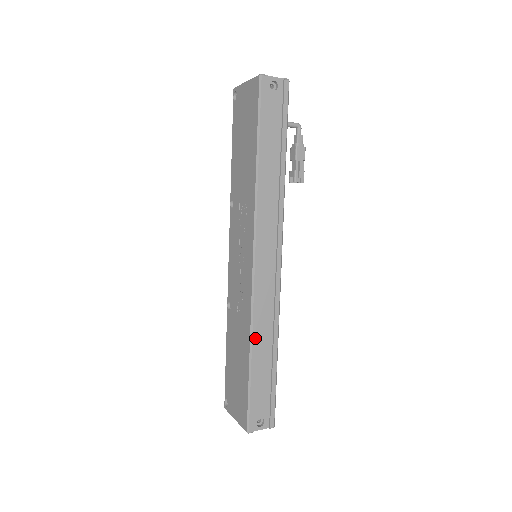
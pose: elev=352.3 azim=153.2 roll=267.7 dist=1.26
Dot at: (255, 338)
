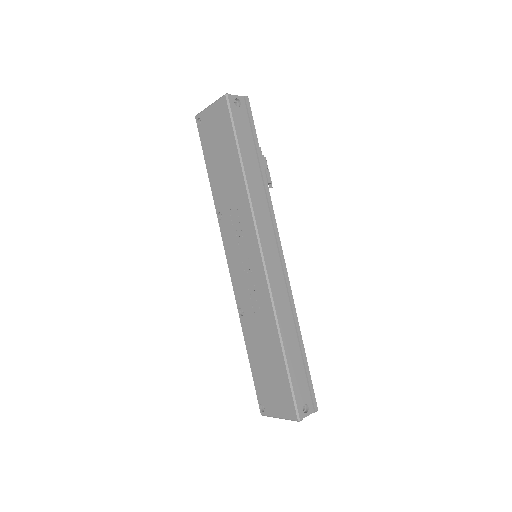
Dot at: (281, 326)
